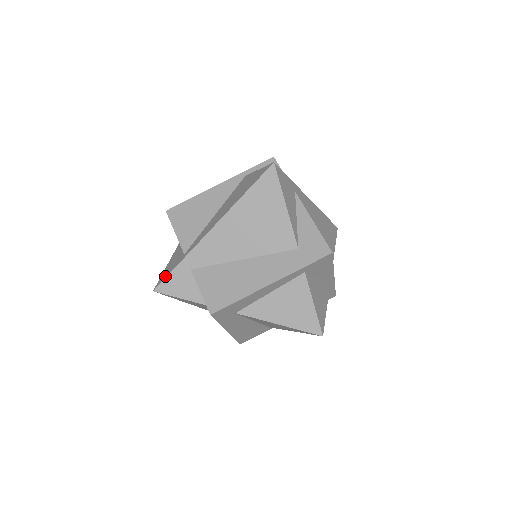
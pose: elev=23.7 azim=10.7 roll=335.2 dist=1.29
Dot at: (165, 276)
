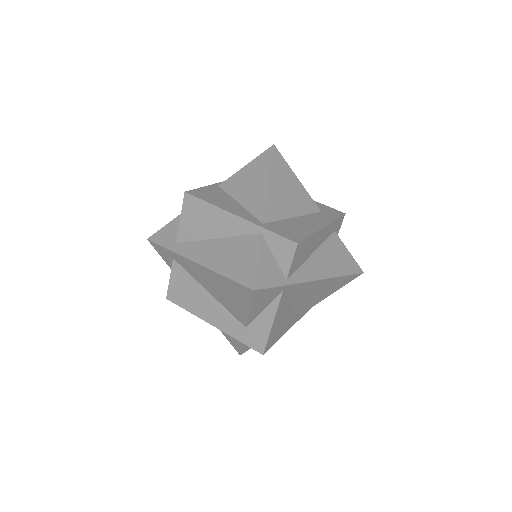
Dot at: (158, 240)
